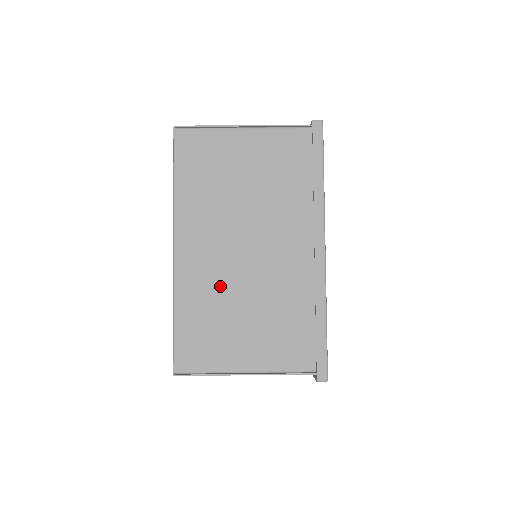
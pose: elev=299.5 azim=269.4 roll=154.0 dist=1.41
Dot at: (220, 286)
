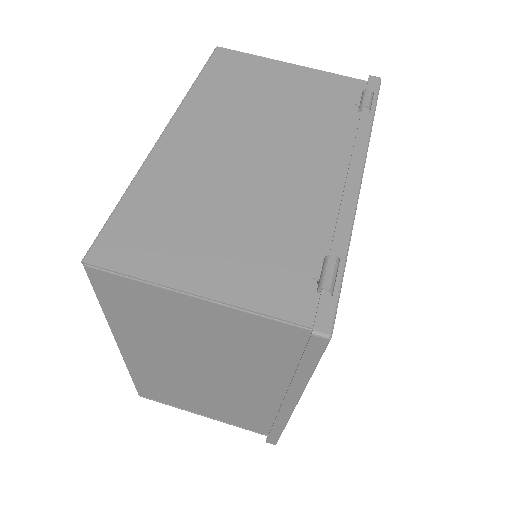
Dot at: (174, 380)
